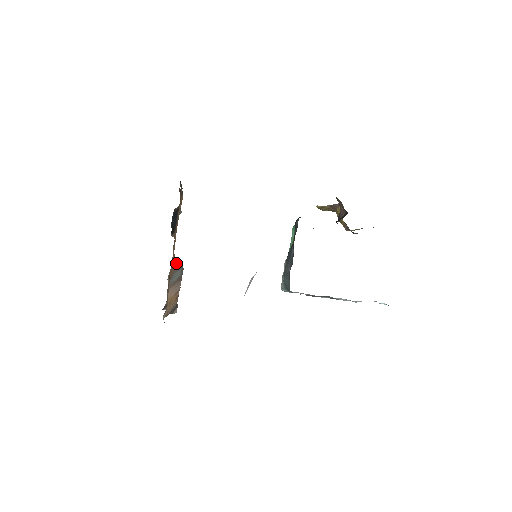
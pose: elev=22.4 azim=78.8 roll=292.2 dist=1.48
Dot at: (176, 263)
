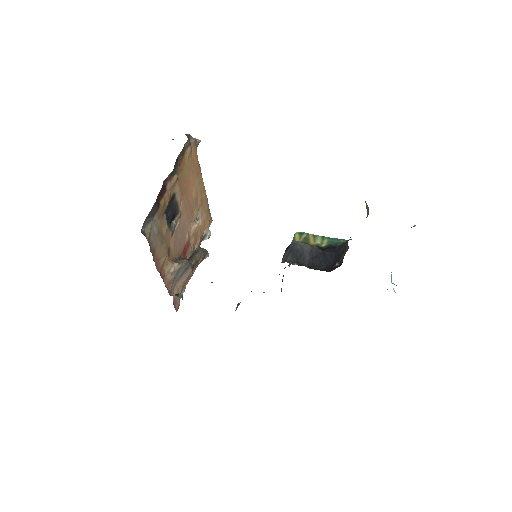
Dot at: (174, 269)
